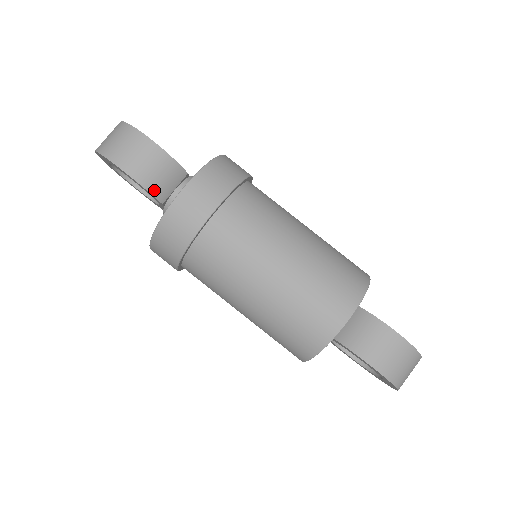
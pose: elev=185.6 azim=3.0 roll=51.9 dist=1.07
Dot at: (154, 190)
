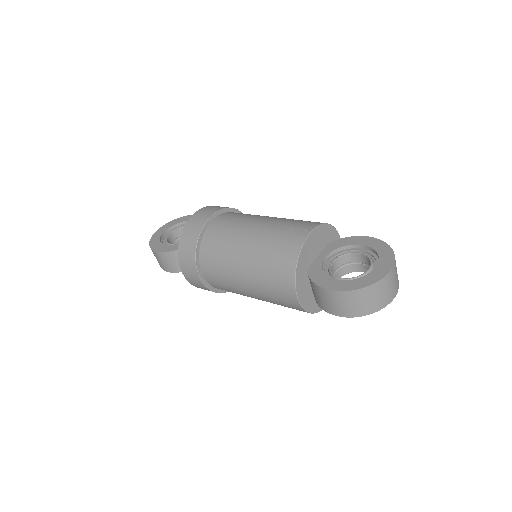
Dot at: occluded
